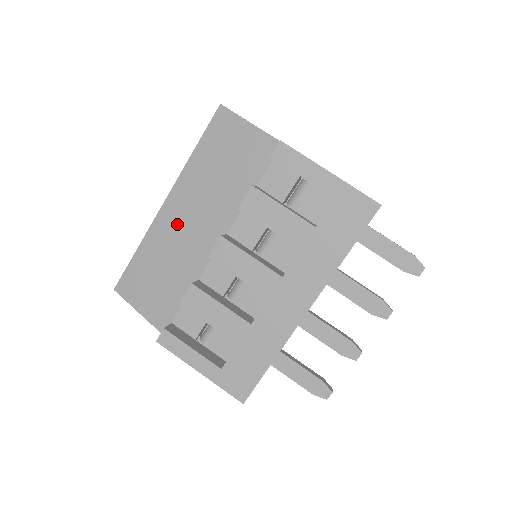
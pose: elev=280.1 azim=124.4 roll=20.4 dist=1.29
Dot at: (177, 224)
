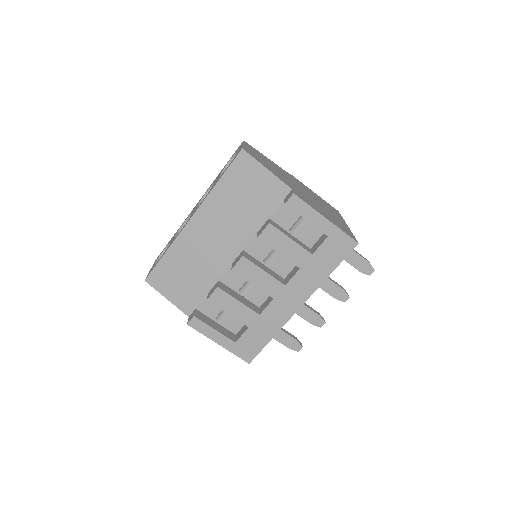
Dot at: (202, 237)
